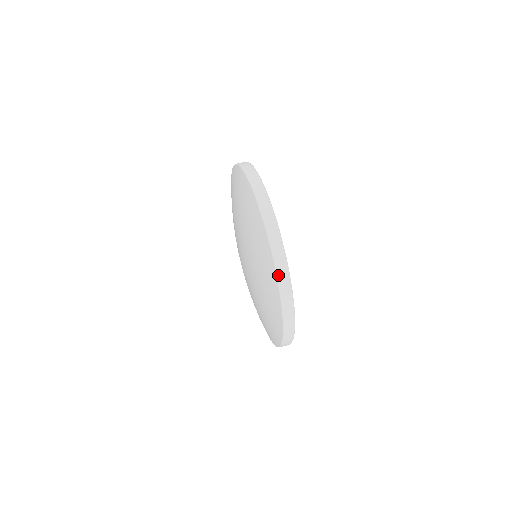
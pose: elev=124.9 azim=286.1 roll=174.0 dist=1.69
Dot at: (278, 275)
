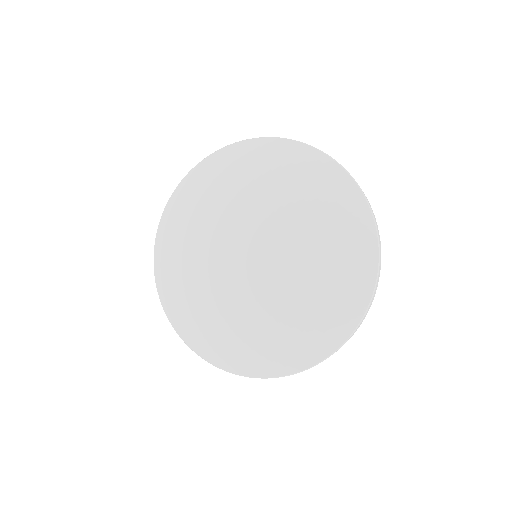
Dot at: (243, 140)
